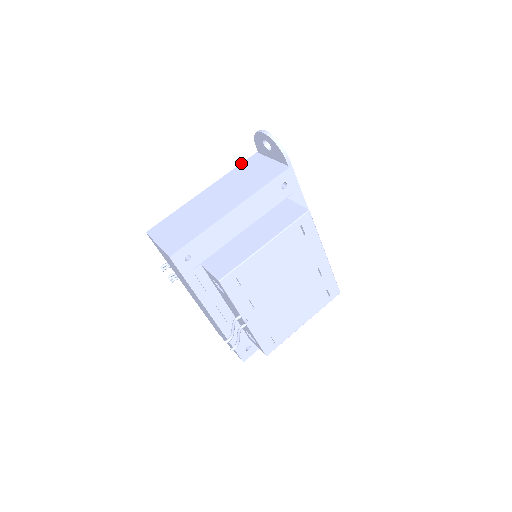
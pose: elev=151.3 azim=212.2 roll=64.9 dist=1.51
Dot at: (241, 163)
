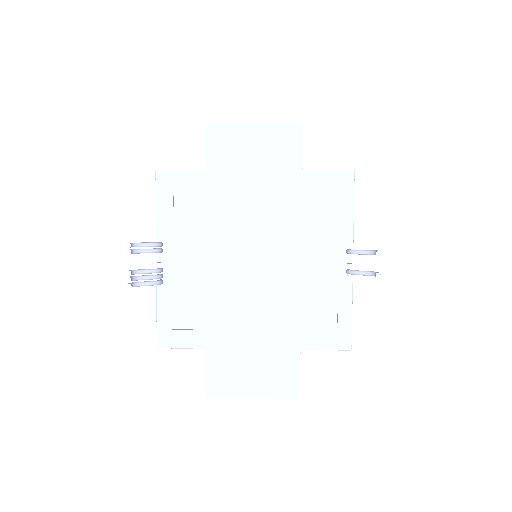
Dot at: occluded
